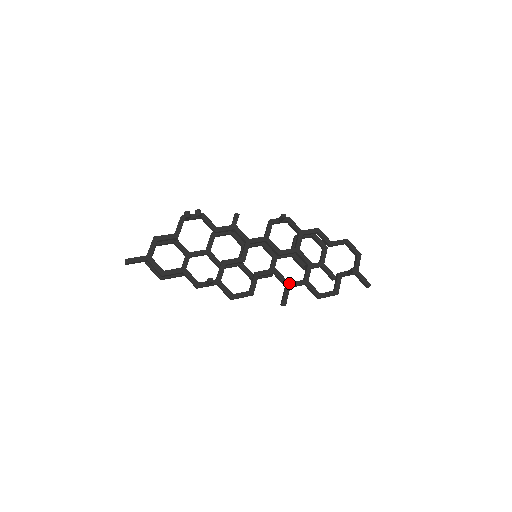
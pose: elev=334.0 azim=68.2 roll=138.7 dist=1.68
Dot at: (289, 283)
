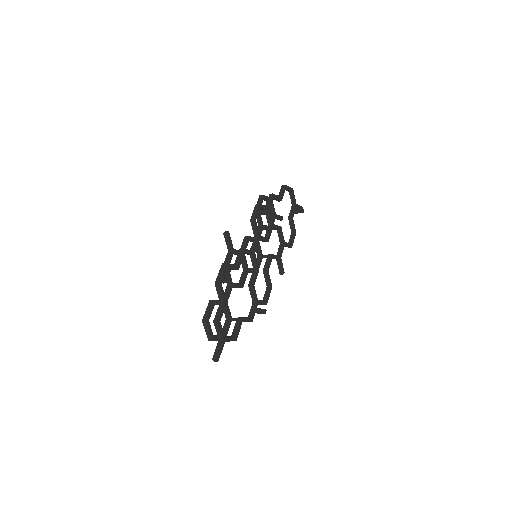
Dot at: (280, 256)
